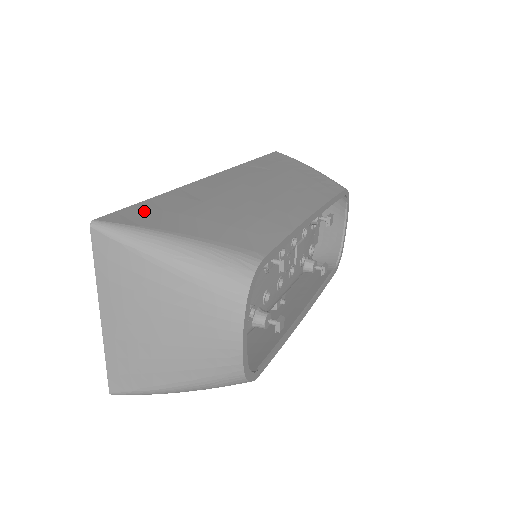
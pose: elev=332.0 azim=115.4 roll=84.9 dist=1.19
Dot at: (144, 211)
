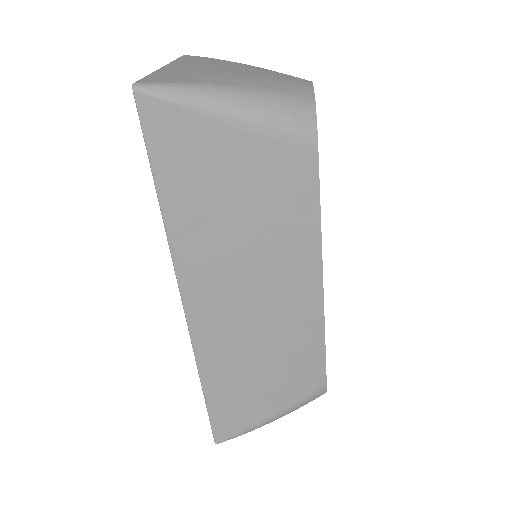
Dot at: occluded
